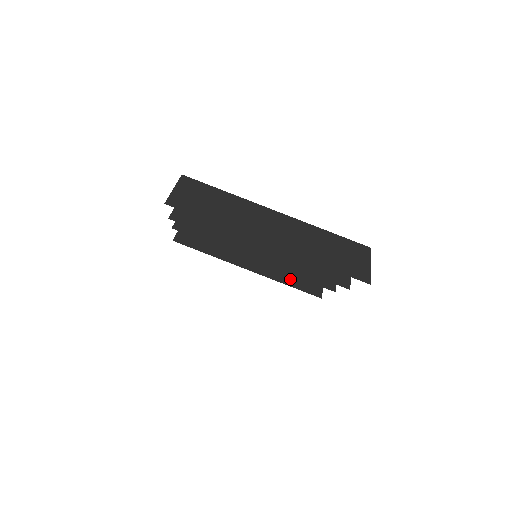
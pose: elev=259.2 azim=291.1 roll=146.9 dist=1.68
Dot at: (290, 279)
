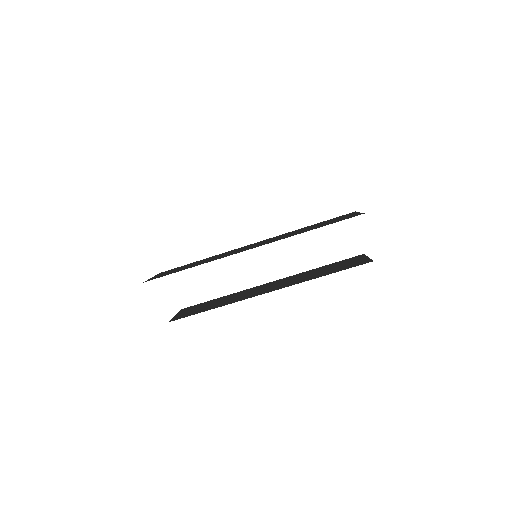
Dot at: (324, 273)
